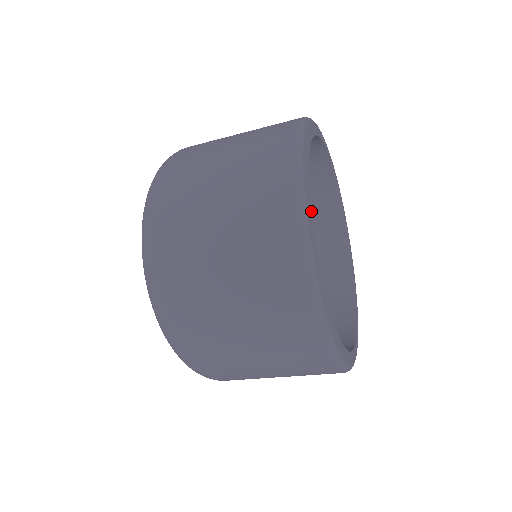
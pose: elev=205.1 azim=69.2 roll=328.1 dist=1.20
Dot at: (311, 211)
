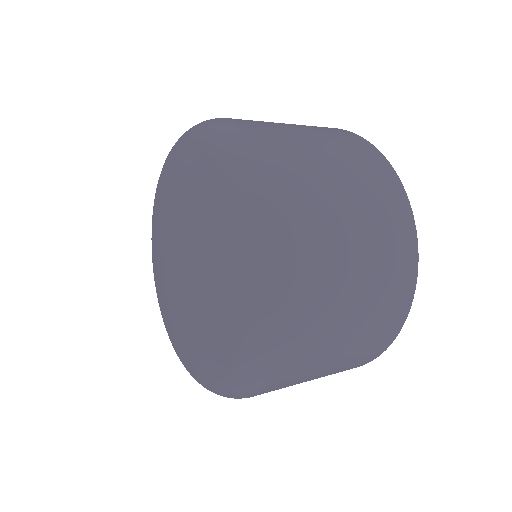
Dot at: occluded
